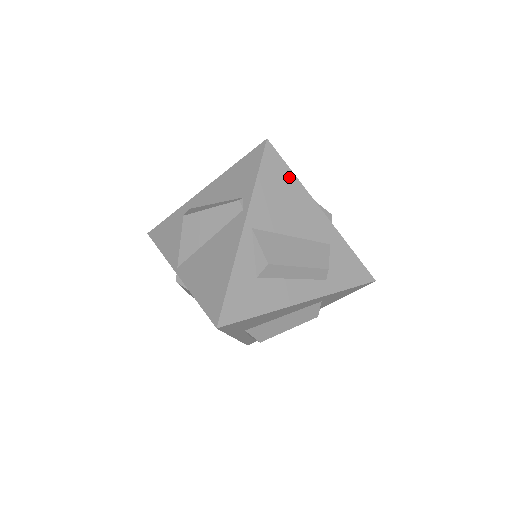
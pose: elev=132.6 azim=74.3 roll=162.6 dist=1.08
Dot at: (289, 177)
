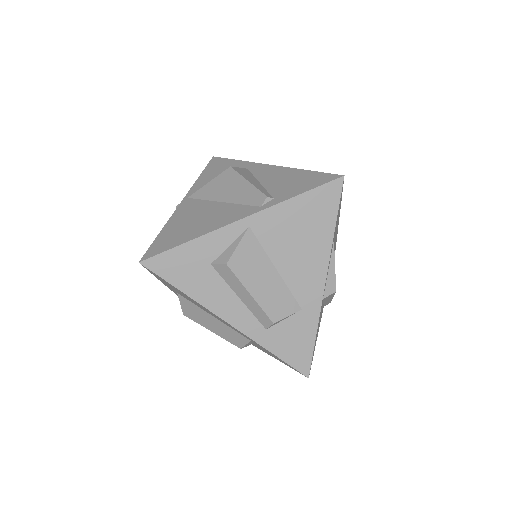
Dot at: (328, 224)
